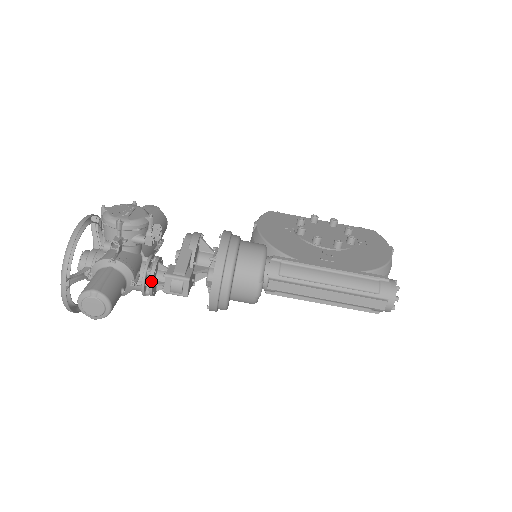
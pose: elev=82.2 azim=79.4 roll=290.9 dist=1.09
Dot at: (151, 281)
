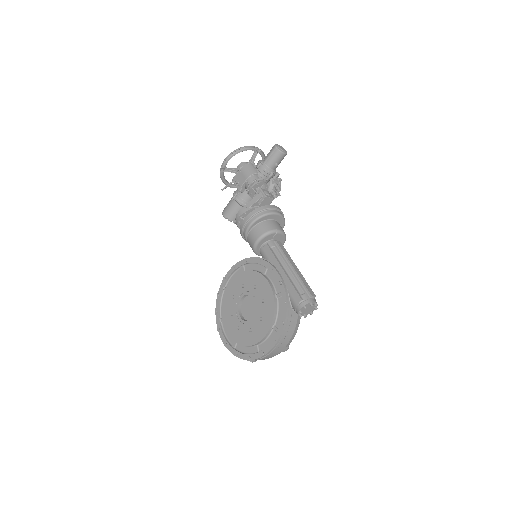
Dot at: (266, 183)
